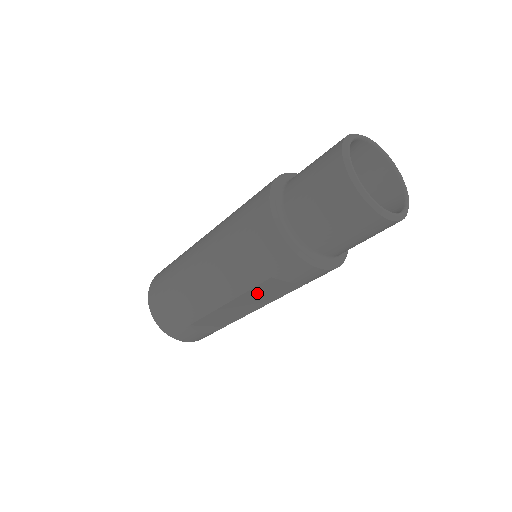
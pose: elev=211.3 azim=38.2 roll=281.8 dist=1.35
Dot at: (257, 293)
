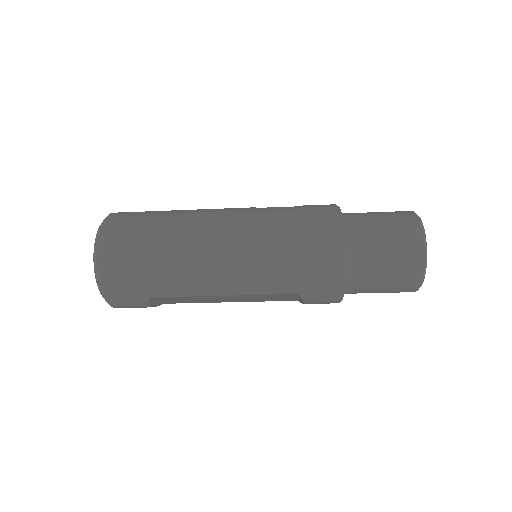
Dot at: (259, 296)
